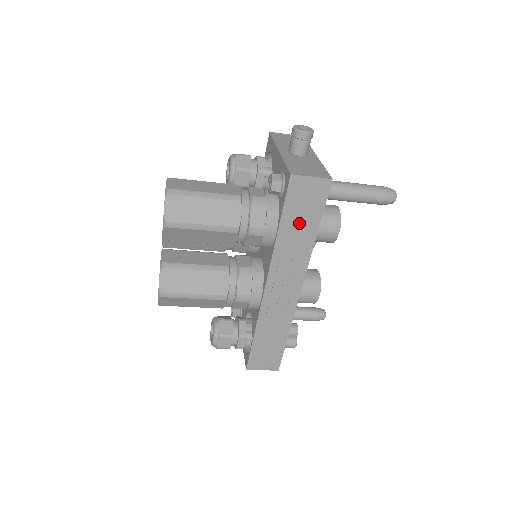
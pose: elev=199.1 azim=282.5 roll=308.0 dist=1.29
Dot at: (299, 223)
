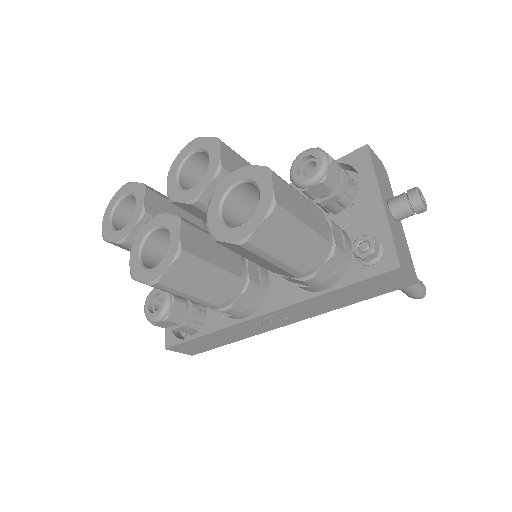
Dot at: (353, 294)
